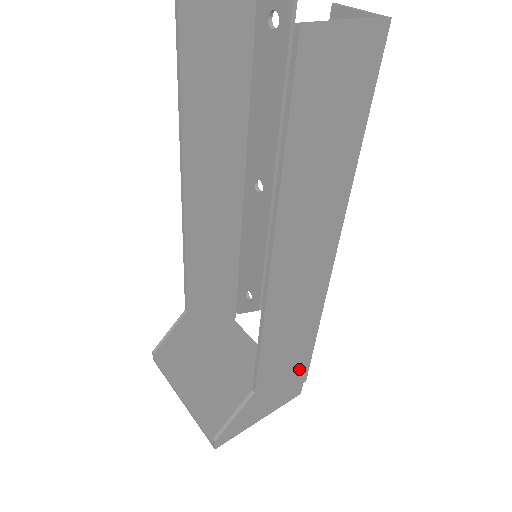
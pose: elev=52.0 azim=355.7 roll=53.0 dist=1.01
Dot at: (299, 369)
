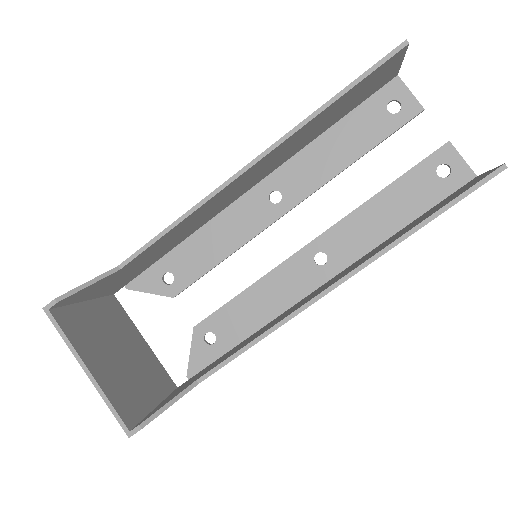
Dot at: occluded
